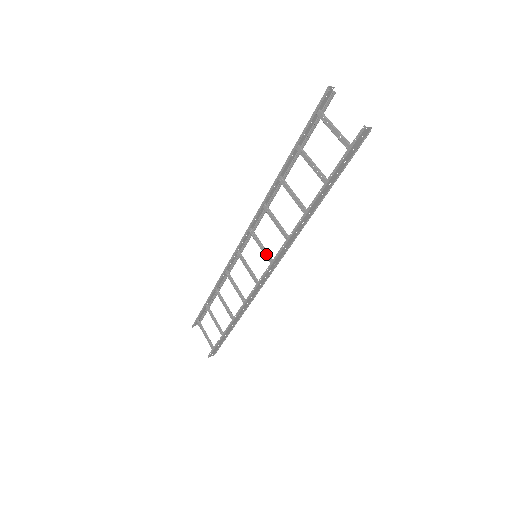
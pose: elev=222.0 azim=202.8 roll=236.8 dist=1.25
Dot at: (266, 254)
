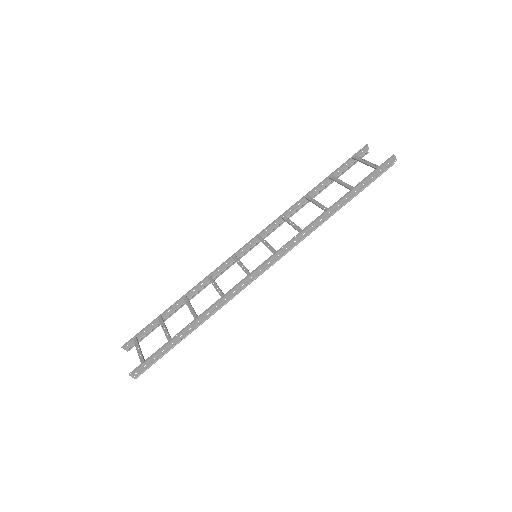
Dot at: (270, 250)
